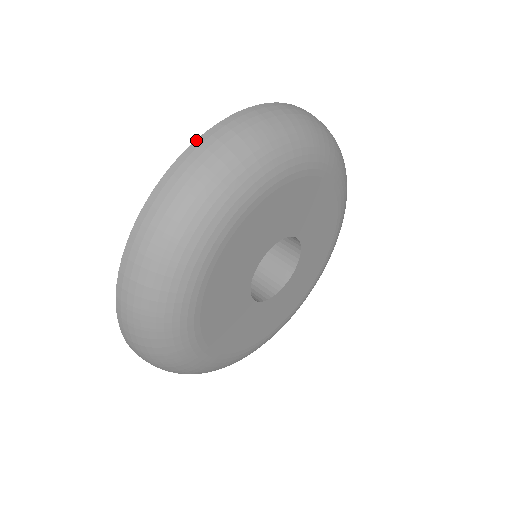
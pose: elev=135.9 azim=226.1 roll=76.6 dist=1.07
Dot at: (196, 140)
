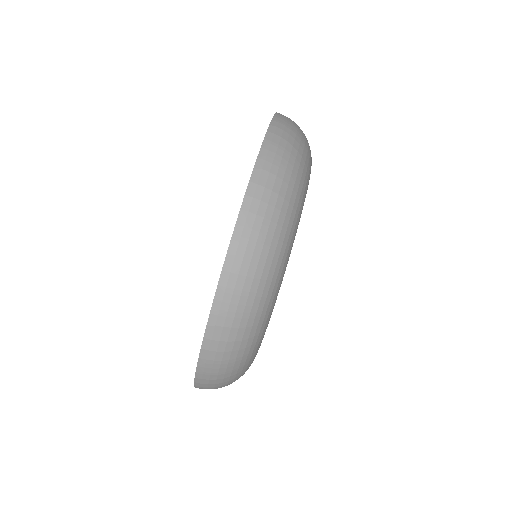
Dot at: (201, 348)
